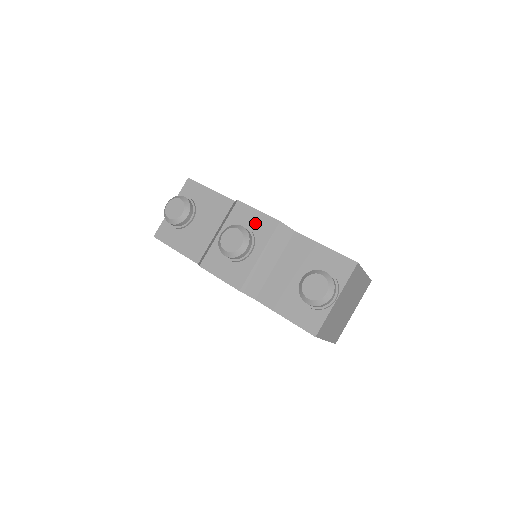
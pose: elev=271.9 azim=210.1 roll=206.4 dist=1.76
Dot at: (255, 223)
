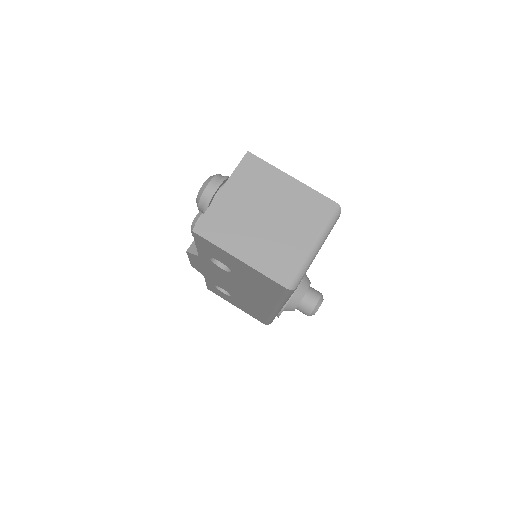
Dot at: occluded
